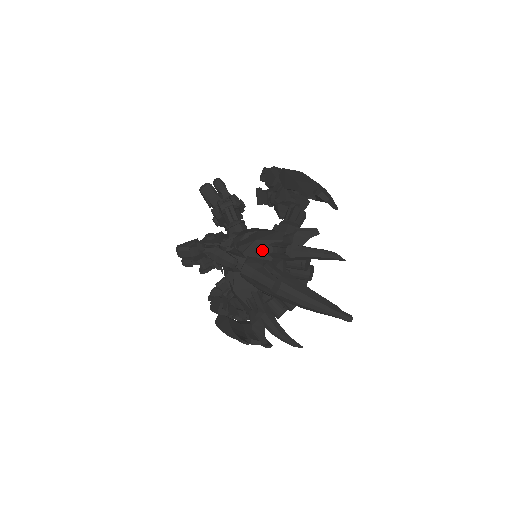
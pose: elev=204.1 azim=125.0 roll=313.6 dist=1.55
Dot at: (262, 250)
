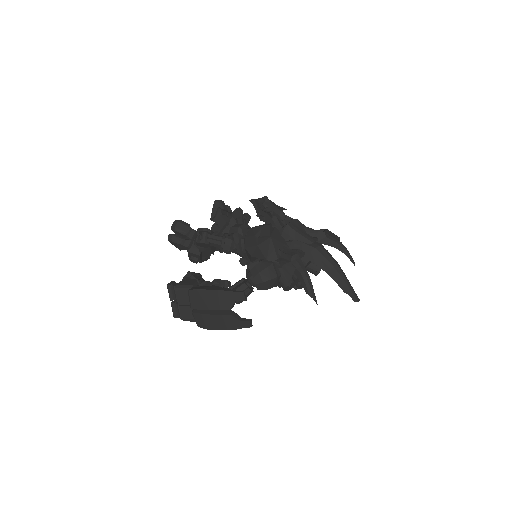
Dot at: occluded
